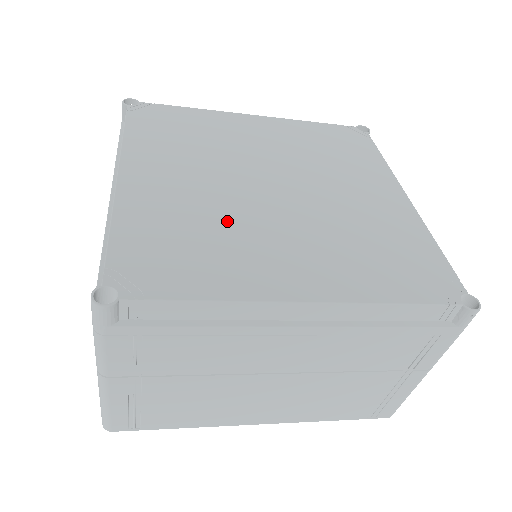
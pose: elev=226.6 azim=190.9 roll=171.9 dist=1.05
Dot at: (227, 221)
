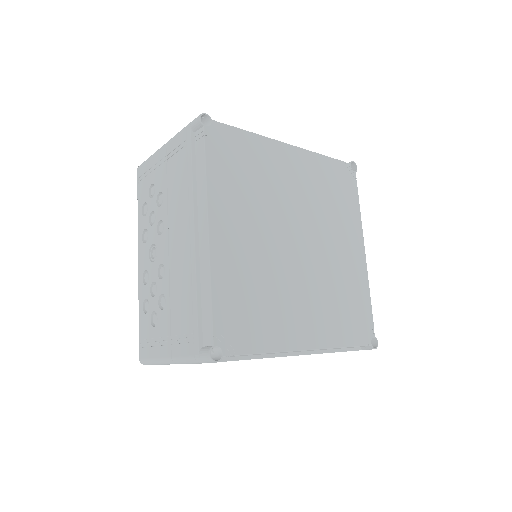
Dot at: (273, 282)
